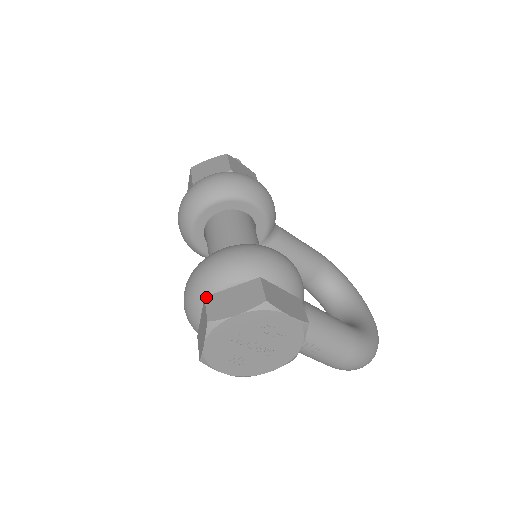
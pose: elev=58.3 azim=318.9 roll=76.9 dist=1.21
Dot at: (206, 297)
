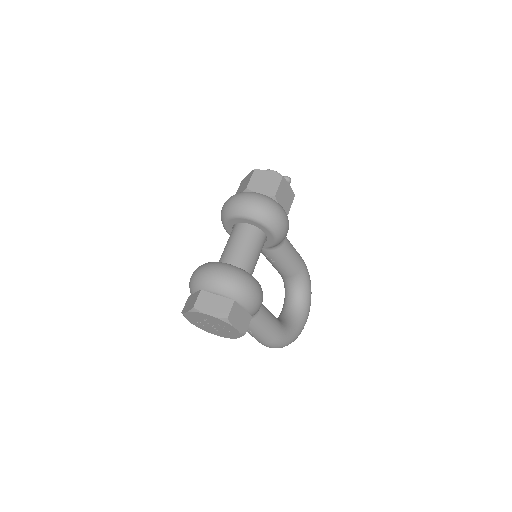
Dot at: (202, 290)
